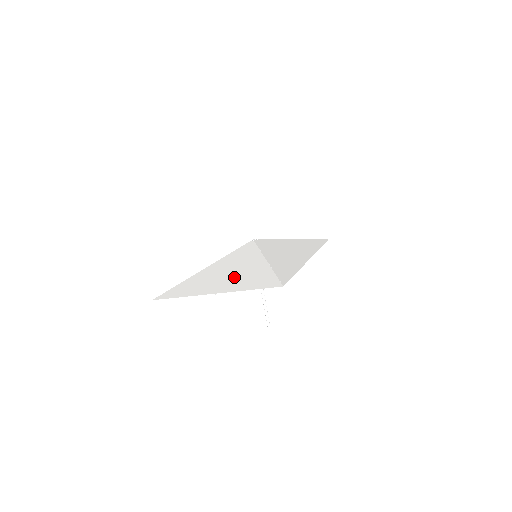
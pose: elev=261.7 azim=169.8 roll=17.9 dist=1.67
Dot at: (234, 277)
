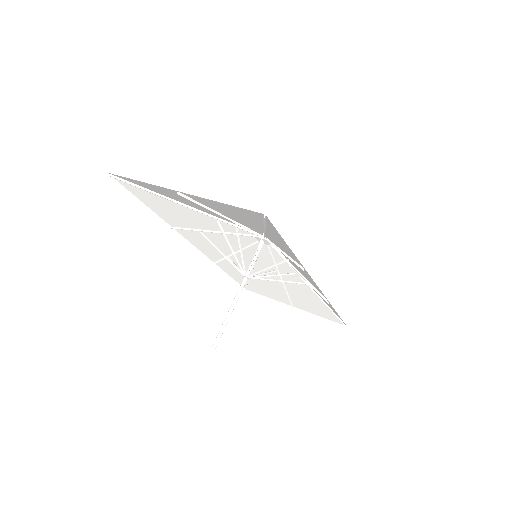
Dot at: (215, 207)
